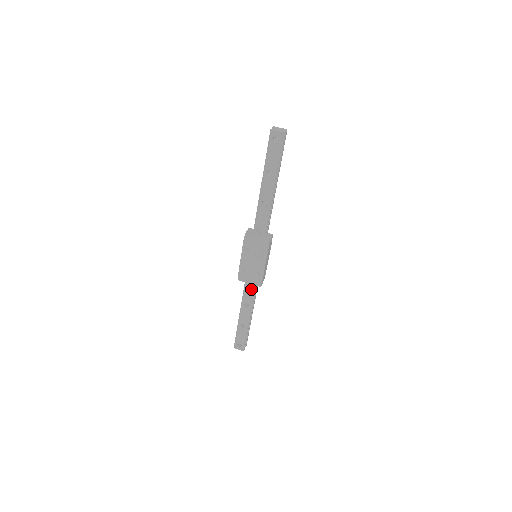
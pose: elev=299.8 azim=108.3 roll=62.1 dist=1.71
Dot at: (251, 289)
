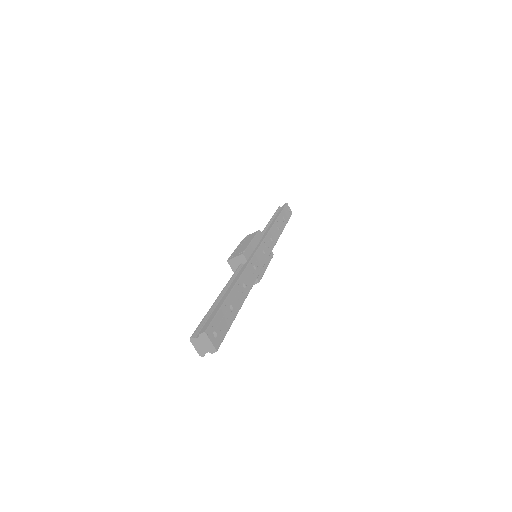
Dot at: occluded
